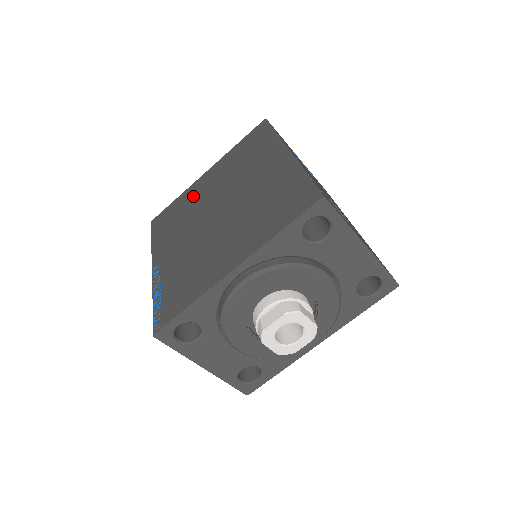
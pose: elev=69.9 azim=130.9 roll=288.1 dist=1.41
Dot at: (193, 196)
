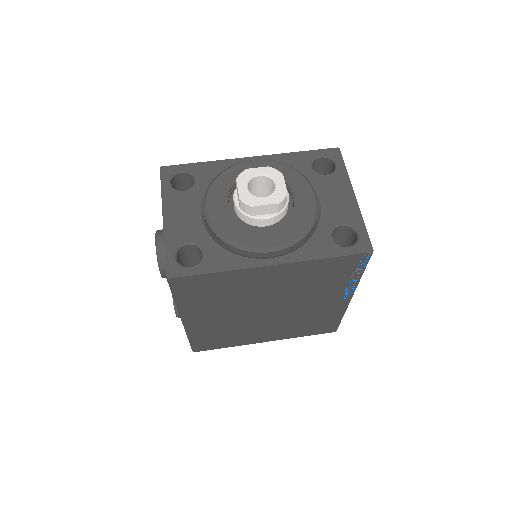
Dot at: occluded
